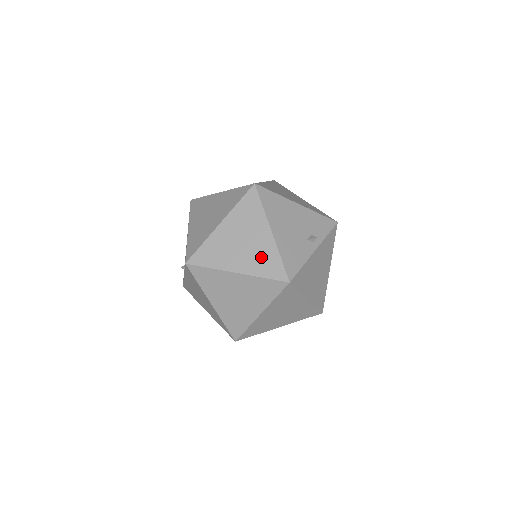
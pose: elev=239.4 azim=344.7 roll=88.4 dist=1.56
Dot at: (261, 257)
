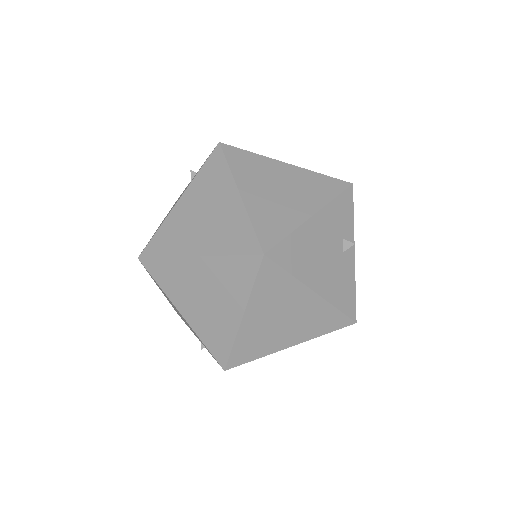
Dot at: (313, 320)
